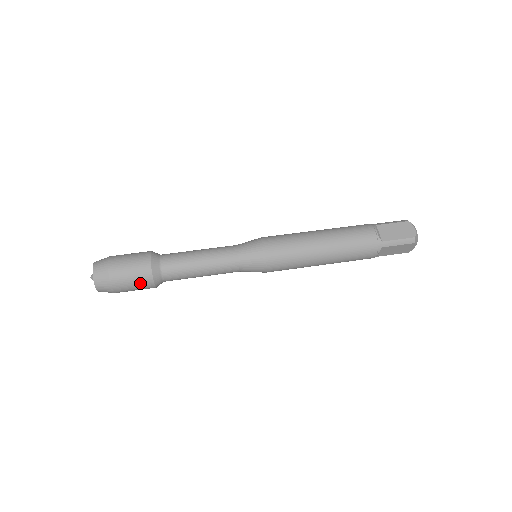
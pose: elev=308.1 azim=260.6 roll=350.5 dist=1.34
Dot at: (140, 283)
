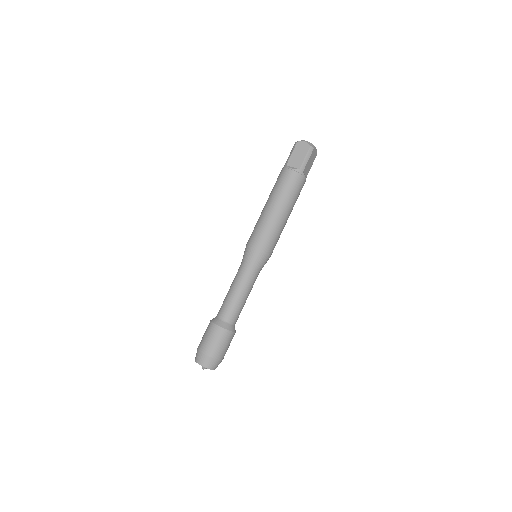
Dot at: occluded
